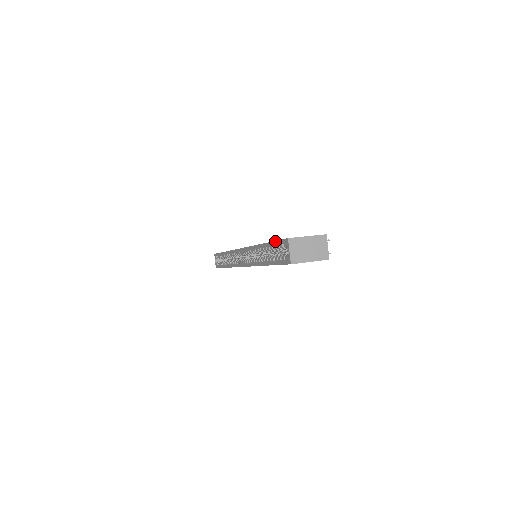
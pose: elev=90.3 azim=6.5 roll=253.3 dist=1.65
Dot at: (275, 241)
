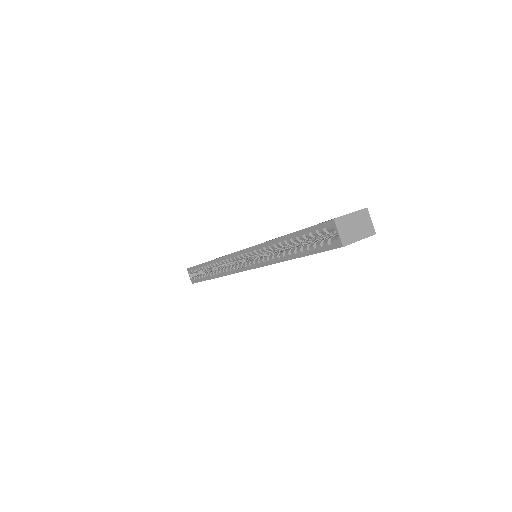
Dot at: (308, 228)
